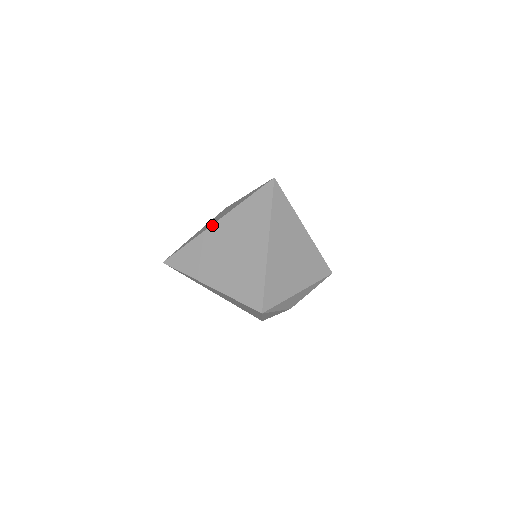
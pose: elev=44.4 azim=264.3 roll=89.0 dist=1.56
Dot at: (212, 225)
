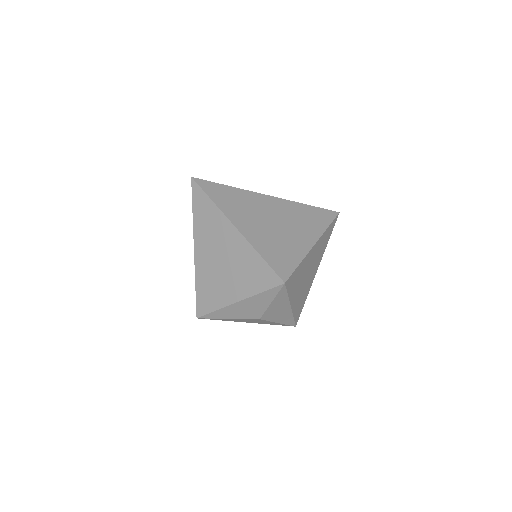
Dot at: (266, 195)
